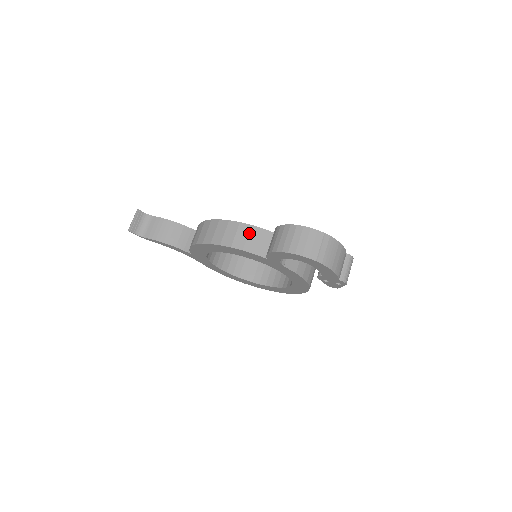
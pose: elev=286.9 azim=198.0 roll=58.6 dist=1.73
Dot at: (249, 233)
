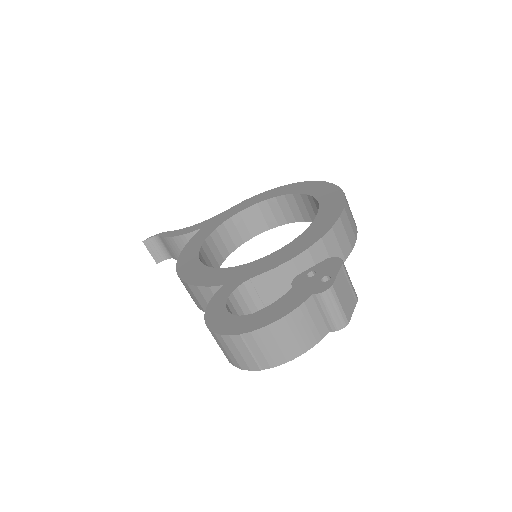
Dot at: (203, 296)
